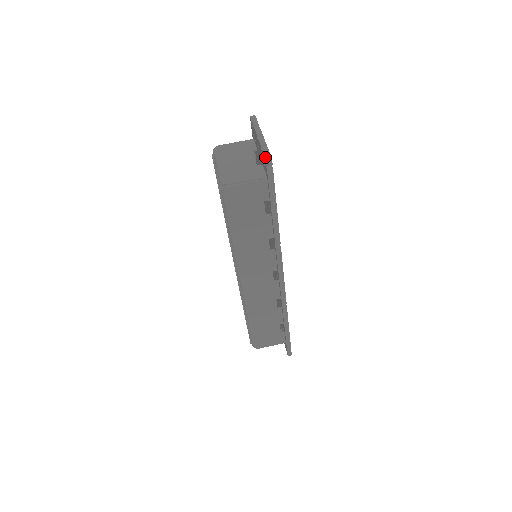
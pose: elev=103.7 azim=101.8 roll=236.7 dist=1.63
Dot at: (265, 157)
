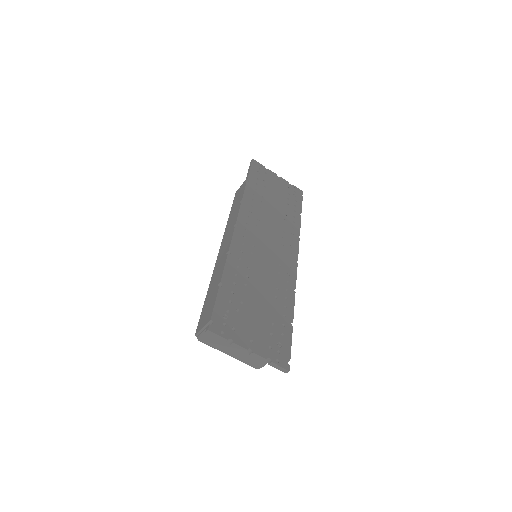
Dot at: occluded
